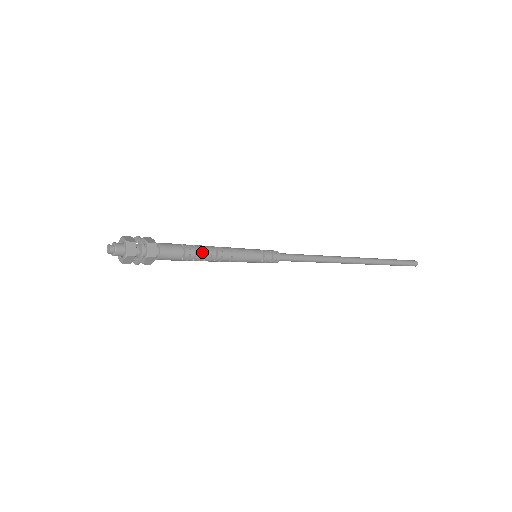
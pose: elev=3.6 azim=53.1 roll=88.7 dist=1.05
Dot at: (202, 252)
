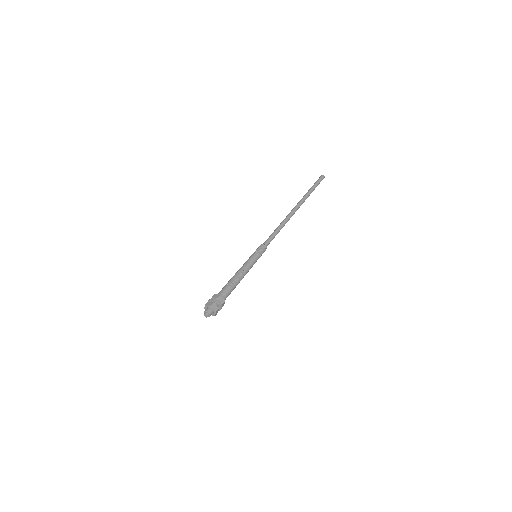
Dot at: (237, 279)
